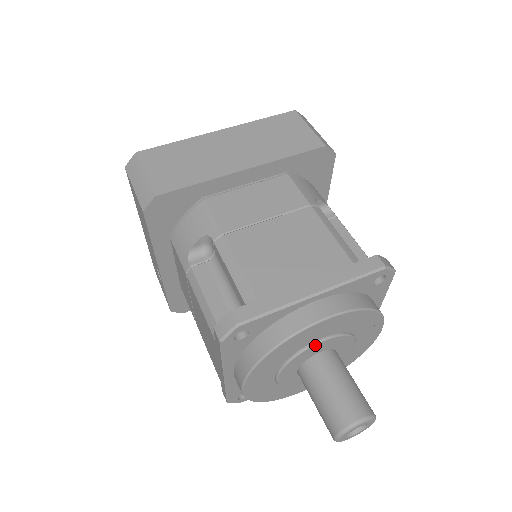
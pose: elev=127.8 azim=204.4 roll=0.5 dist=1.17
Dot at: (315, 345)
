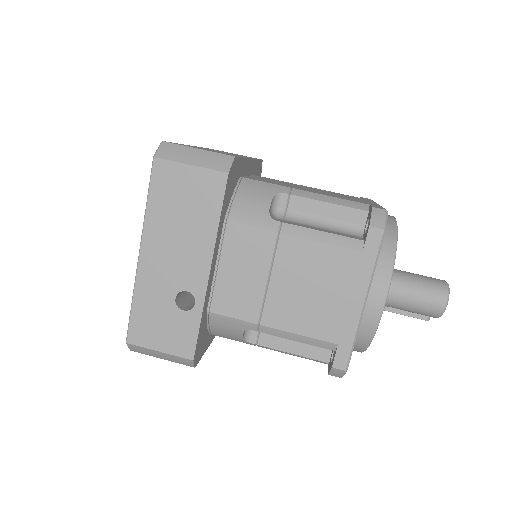
Dot at: occluded
